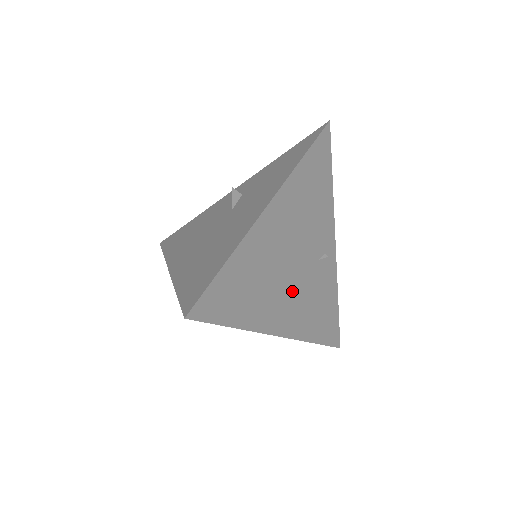
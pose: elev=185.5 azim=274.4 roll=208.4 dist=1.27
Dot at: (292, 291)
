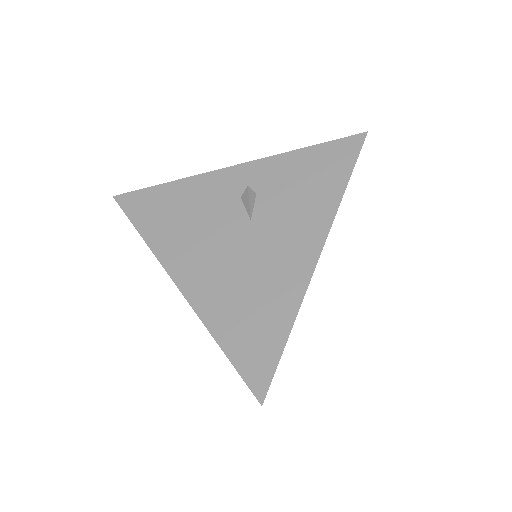
Dot at: occluded
